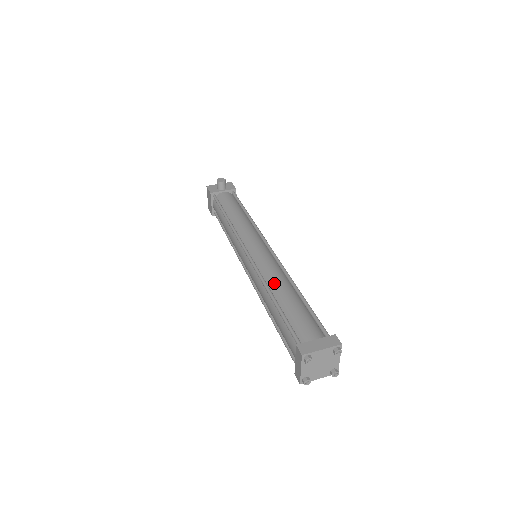
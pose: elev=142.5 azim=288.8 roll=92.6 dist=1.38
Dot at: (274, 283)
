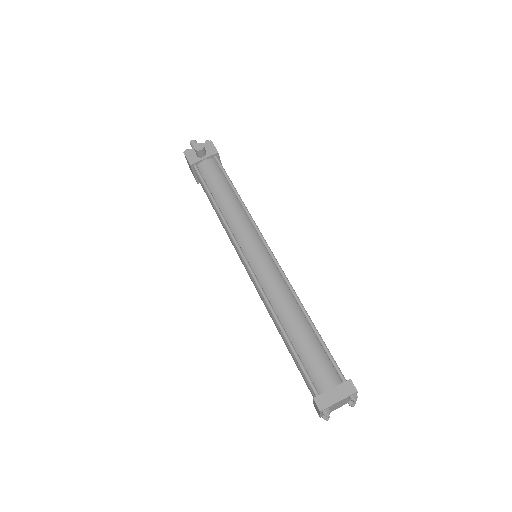
Dot at: (281, 309)
